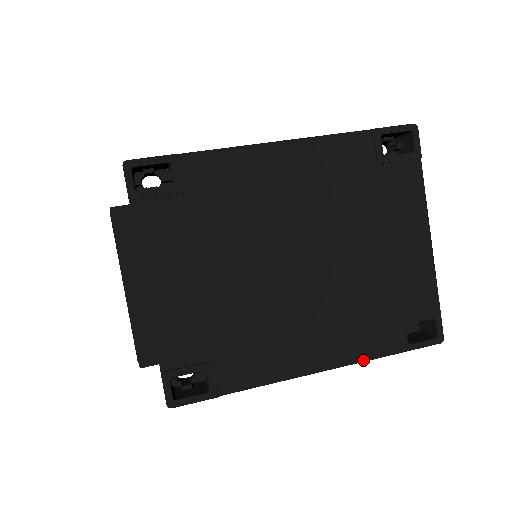
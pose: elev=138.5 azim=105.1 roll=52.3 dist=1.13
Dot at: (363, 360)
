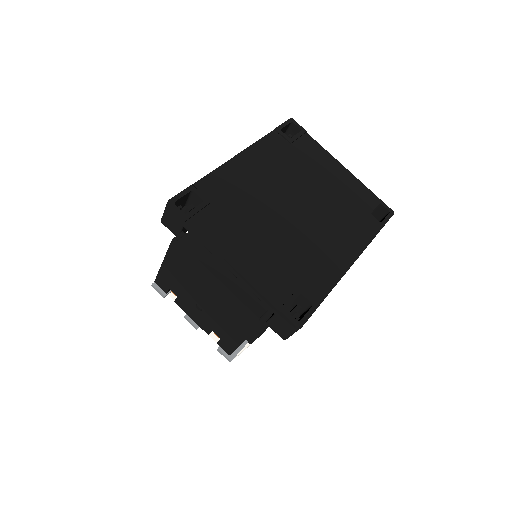
Dot at: (369, 243)
